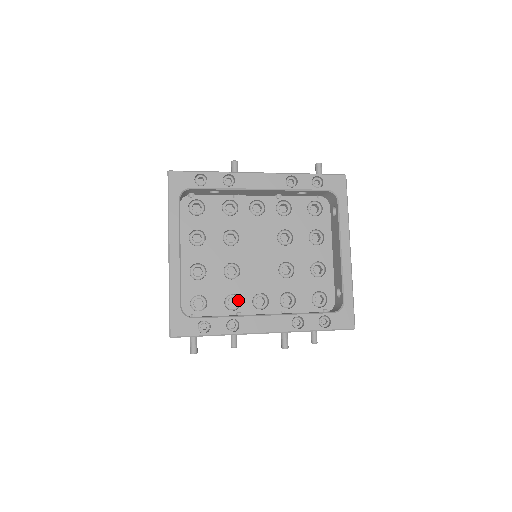
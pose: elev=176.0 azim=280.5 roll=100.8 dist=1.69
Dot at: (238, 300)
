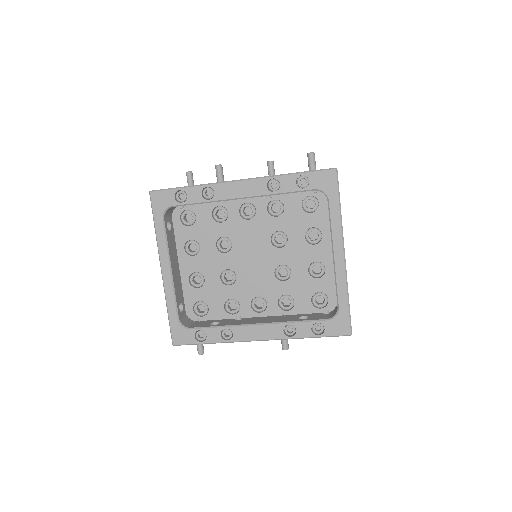
Dot at: (237, 304)
